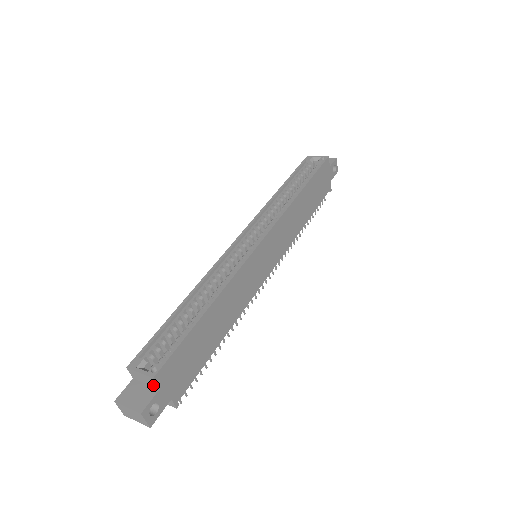
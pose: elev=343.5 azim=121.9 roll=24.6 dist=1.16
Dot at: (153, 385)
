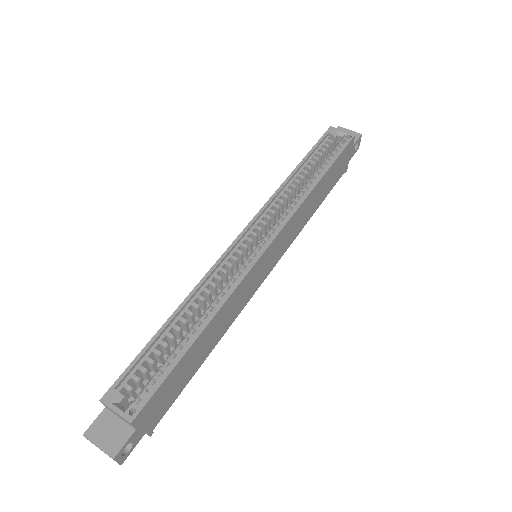
Dot at: (129, 424)
